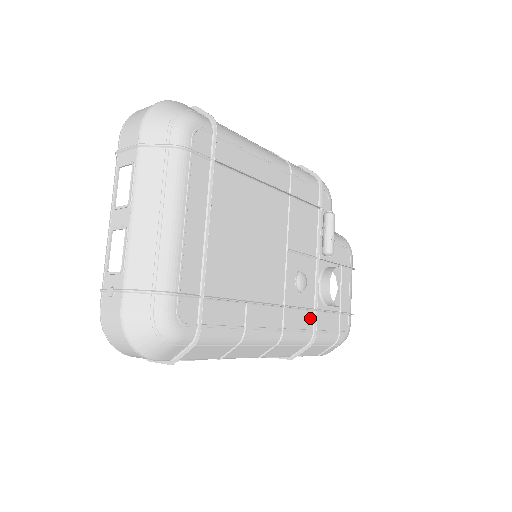
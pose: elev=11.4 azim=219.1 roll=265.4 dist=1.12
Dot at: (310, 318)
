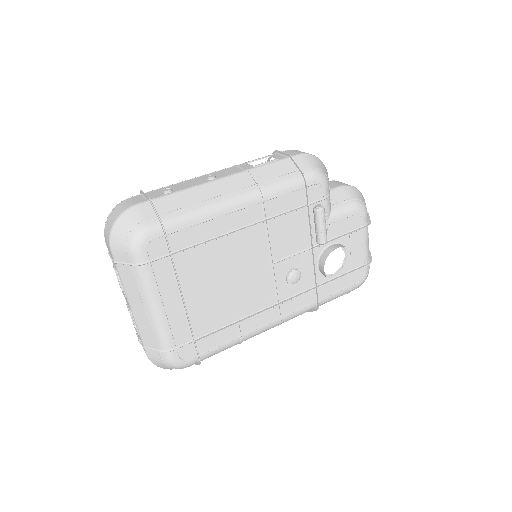
Dot at: (311, 294)
